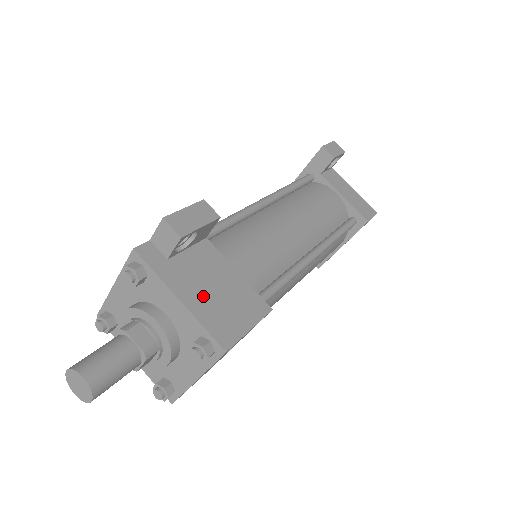
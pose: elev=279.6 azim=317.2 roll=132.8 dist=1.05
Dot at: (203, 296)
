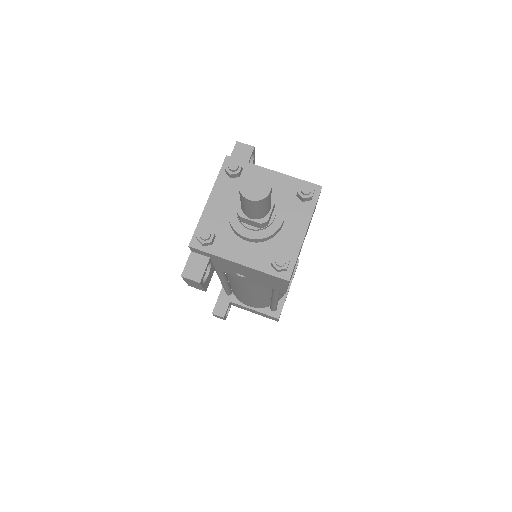
Dot at: occluded
